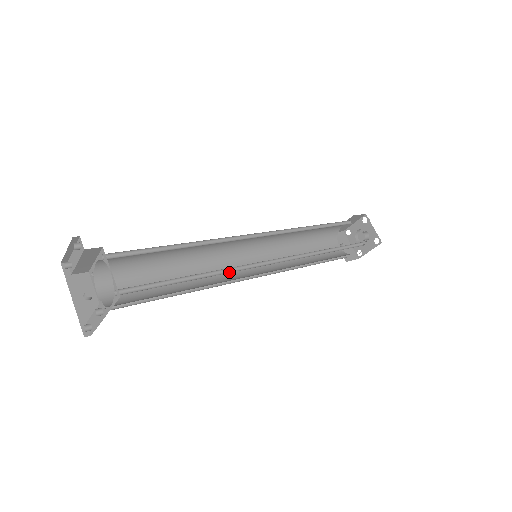
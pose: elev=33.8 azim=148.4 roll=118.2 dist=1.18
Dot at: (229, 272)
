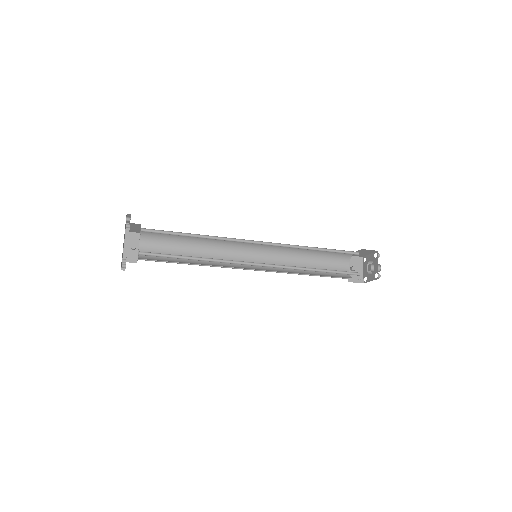
Dot at: (222, 262)
